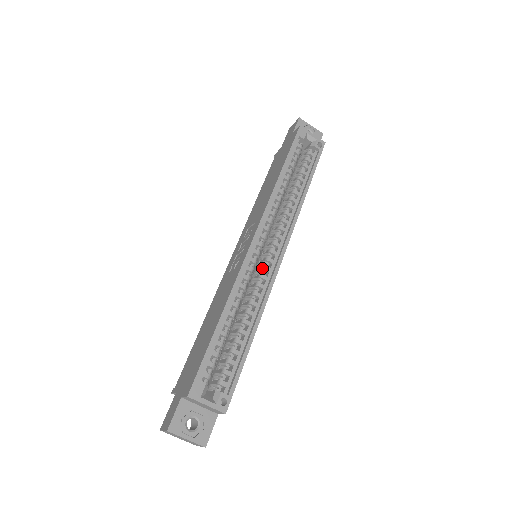
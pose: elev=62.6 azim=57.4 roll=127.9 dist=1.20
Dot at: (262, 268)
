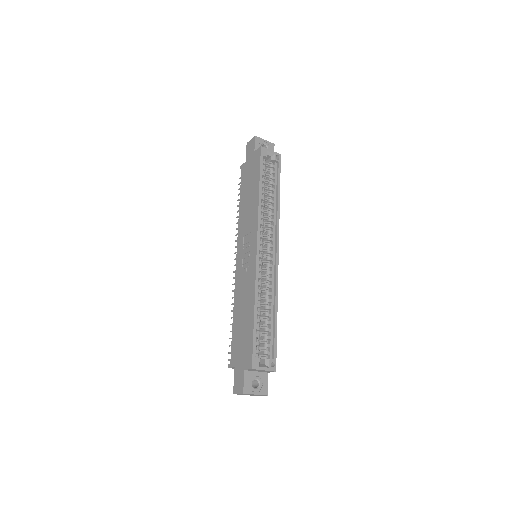
Dot at: (267, 266)
